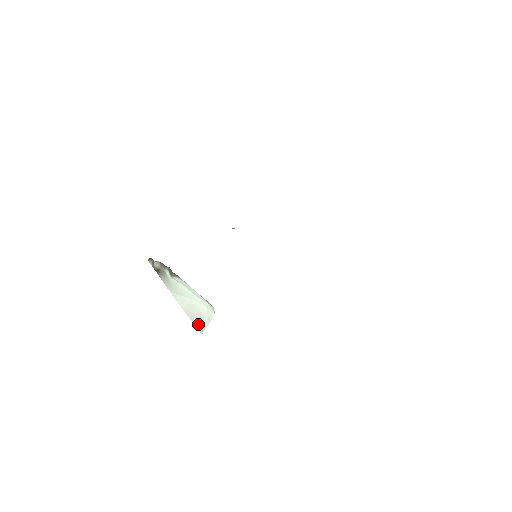
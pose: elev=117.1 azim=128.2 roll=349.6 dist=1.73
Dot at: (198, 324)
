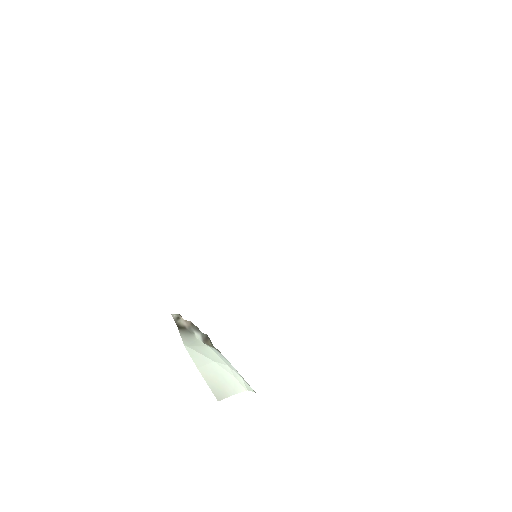
Dot at: (216, 390)
